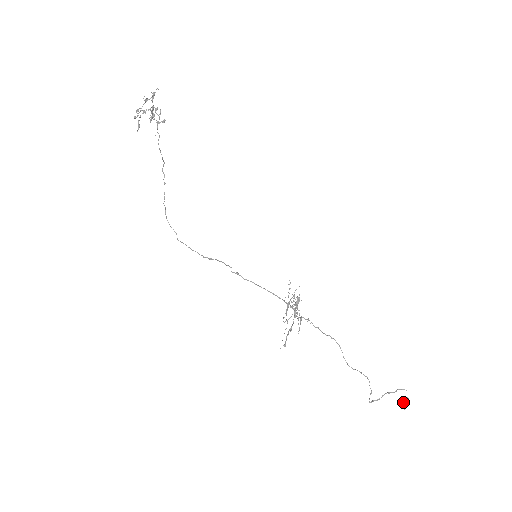
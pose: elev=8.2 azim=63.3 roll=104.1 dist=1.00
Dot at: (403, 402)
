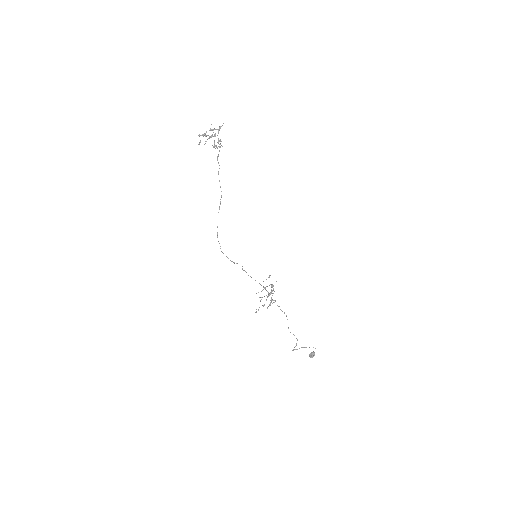
Dot at: (311, 354)
